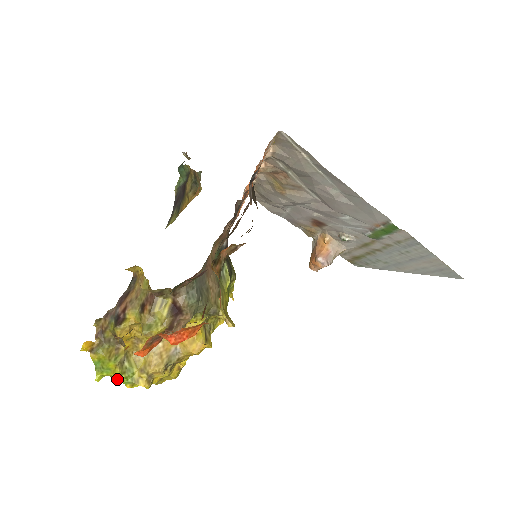
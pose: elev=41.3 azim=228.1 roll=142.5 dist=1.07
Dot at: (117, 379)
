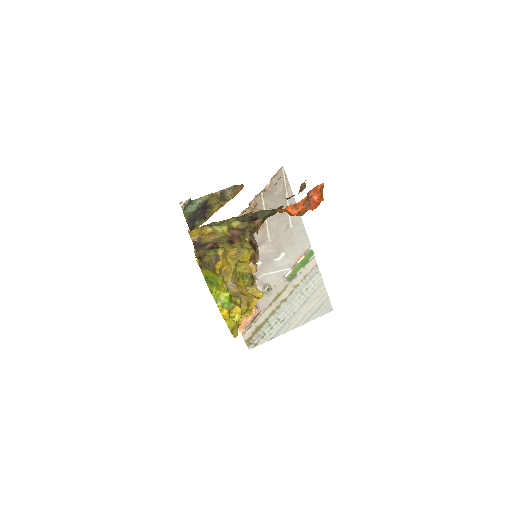
Dot at: (227, 292)
